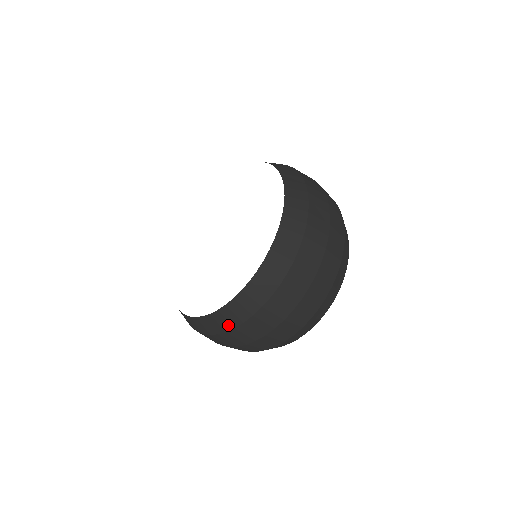
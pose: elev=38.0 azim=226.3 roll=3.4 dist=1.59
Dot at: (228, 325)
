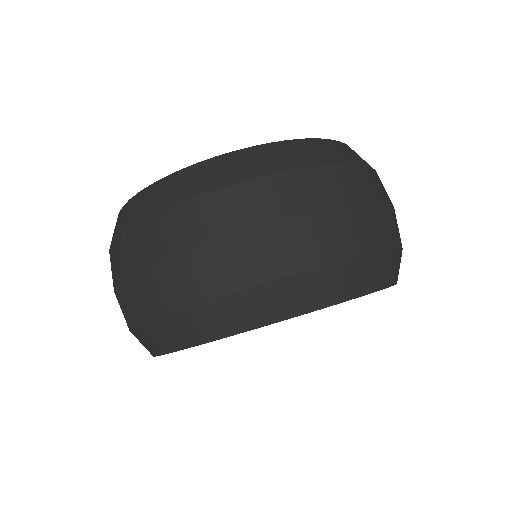
Dot at: (346, 158)
